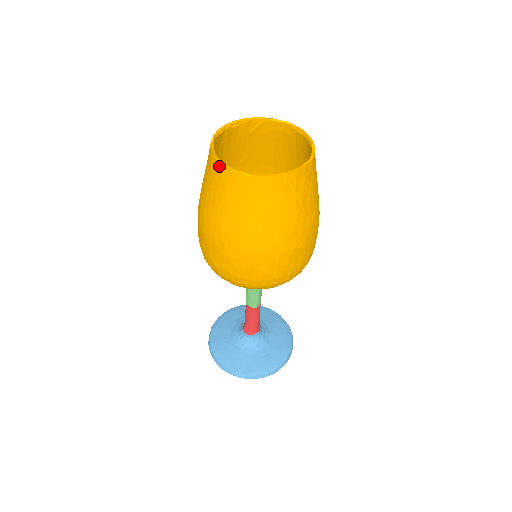
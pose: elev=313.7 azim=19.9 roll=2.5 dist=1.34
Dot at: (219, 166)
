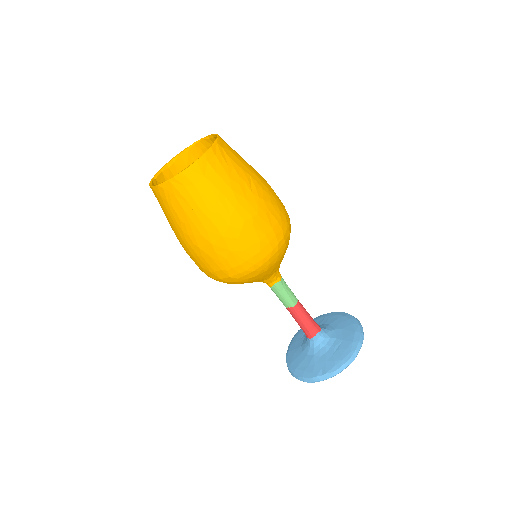
Dot at: (155, 190)
